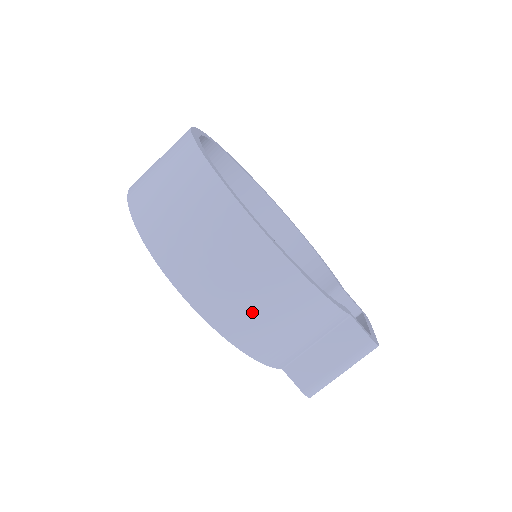
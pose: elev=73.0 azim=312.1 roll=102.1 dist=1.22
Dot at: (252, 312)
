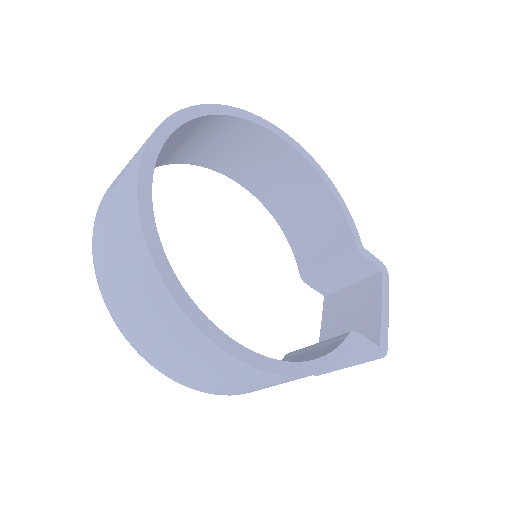
Dot at: (249, 389)
